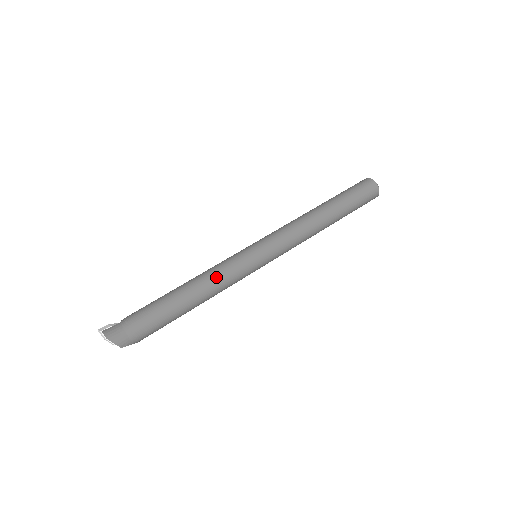
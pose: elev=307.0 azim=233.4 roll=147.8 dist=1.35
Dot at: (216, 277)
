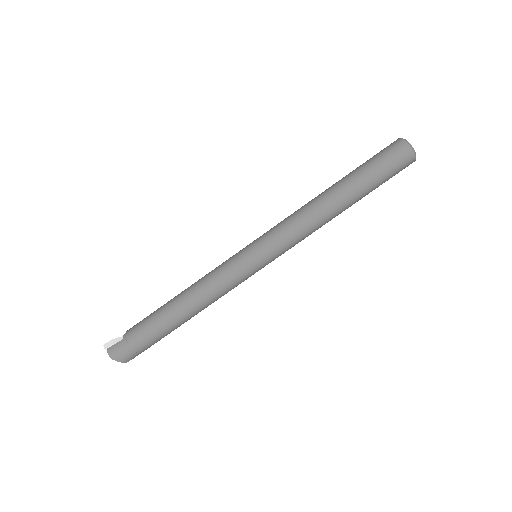
Dot at: (211, 291)
